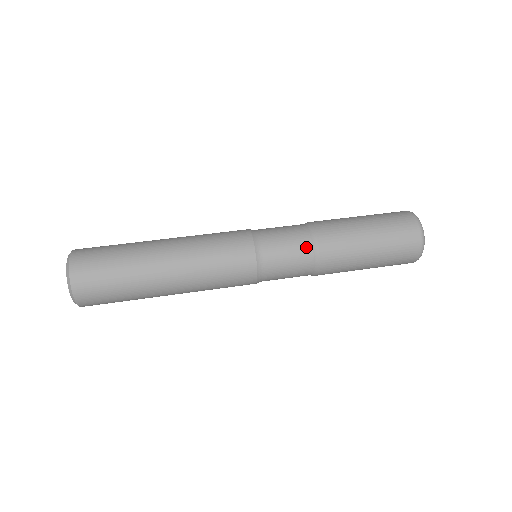
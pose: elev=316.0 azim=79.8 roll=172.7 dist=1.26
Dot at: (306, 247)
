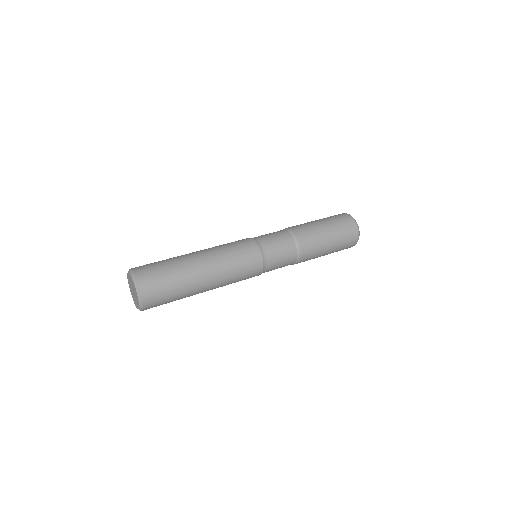
Dot at: (292, 245)
